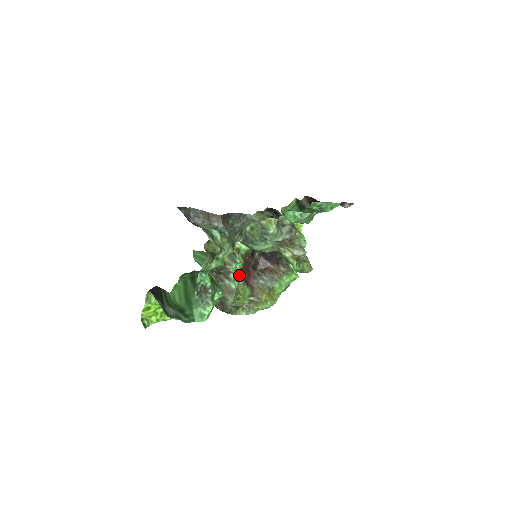
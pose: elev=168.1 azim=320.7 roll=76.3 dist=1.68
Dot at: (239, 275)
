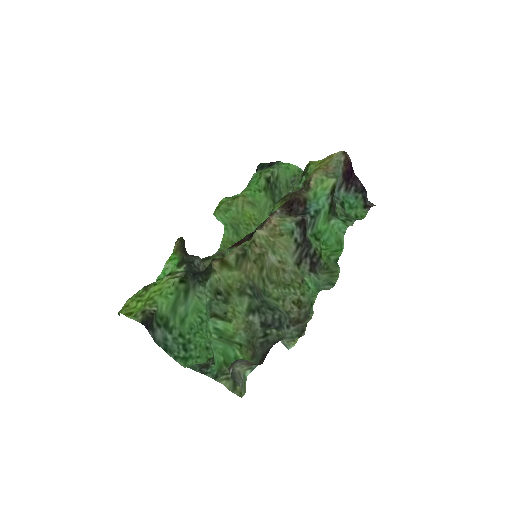
Dot at: (227, 250)
